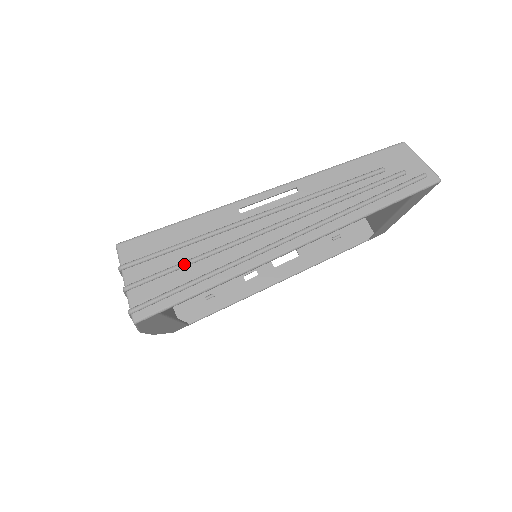
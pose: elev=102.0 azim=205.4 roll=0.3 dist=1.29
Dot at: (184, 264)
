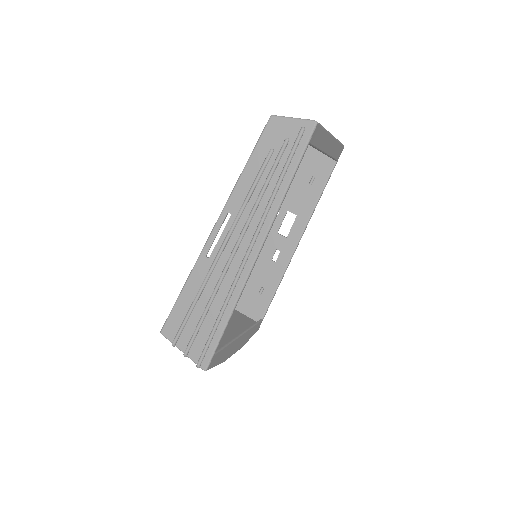
Dot at: (203, 317)
